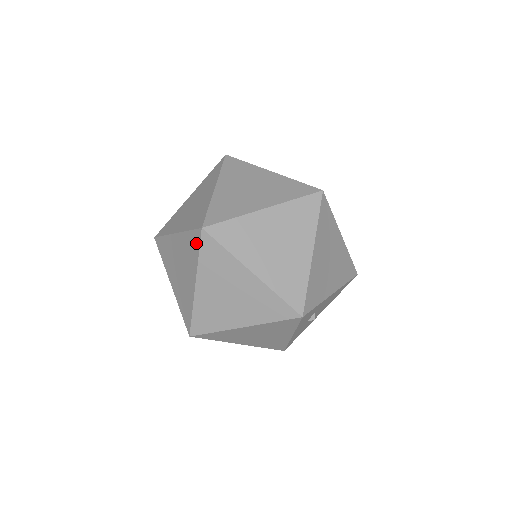
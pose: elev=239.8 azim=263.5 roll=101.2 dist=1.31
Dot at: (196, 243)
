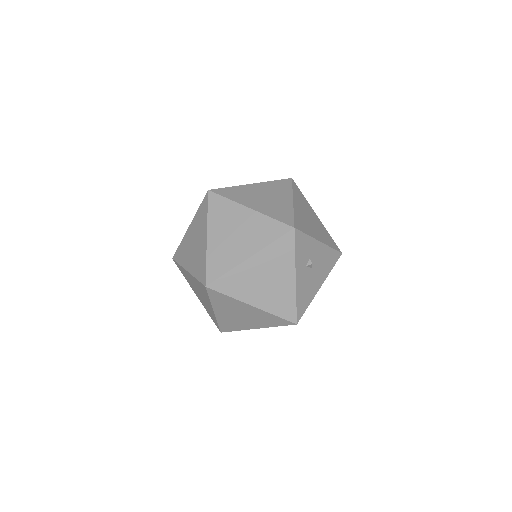
Dot at: (205, 206)
